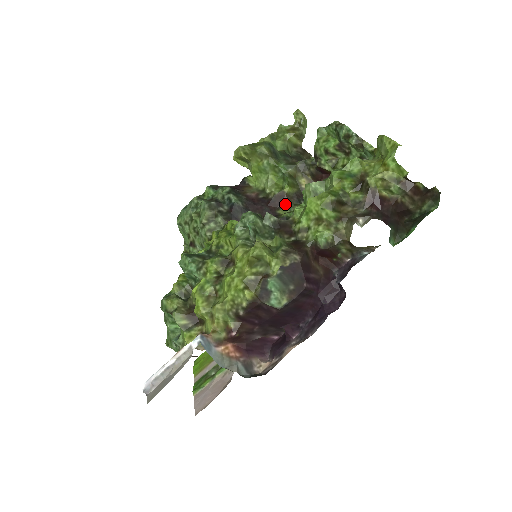
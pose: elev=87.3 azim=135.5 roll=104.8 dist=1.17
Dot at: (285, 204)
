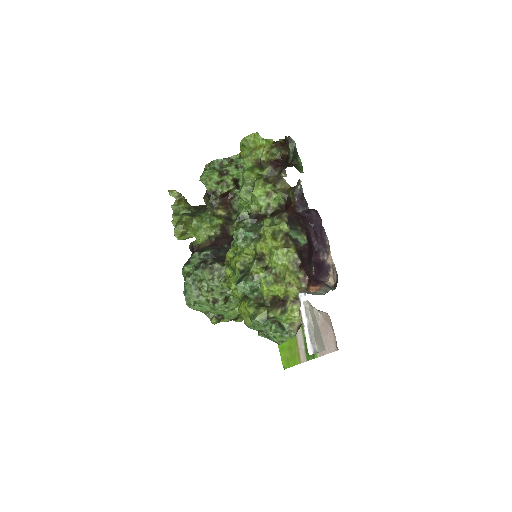
Dot at: (229, 228)
